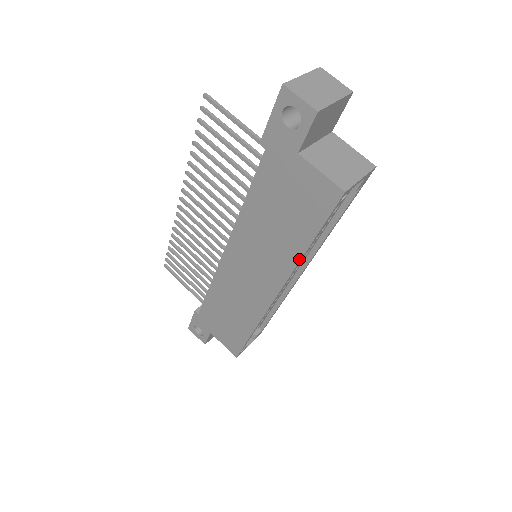
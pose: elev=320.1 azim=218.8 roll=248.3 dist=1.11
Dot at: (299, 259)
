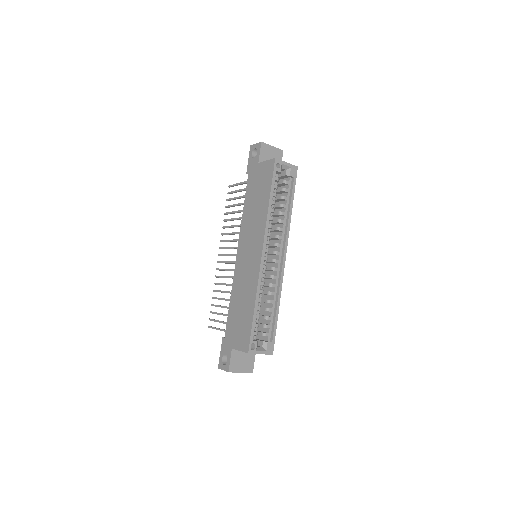
Dot at: (267, 212)
